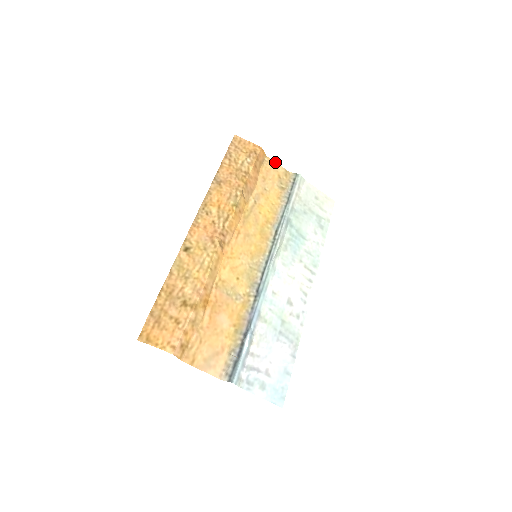
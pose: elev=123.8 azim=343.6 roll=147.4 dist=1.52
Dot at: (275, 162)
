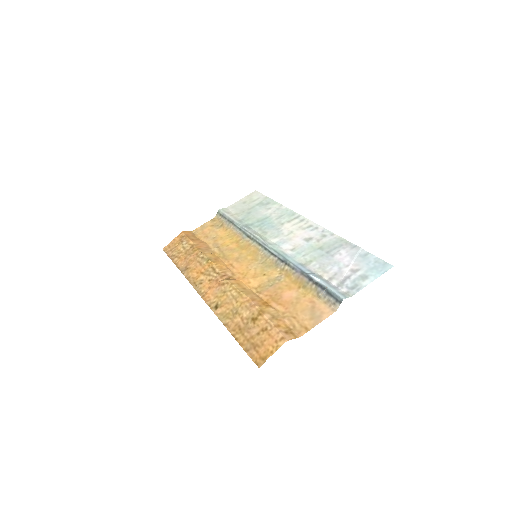
Dot at: (200, 226)
